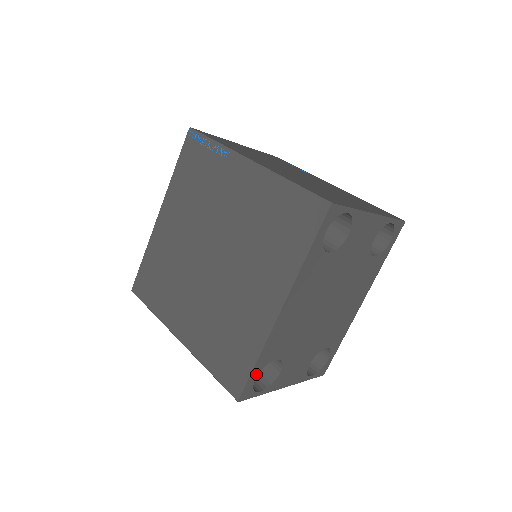
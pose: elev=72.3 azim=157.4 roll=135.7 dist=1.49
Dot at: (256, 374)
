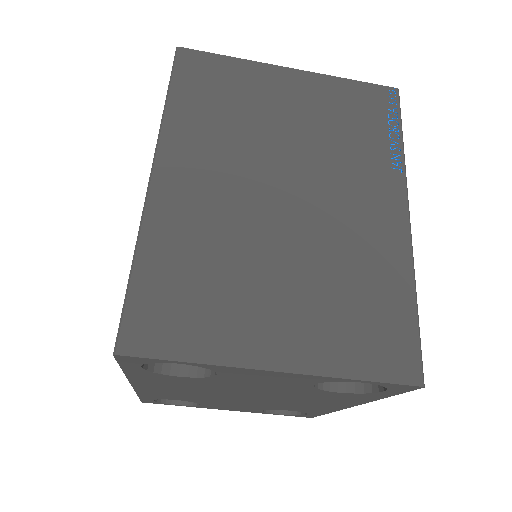
Dot at: (150, 399)
